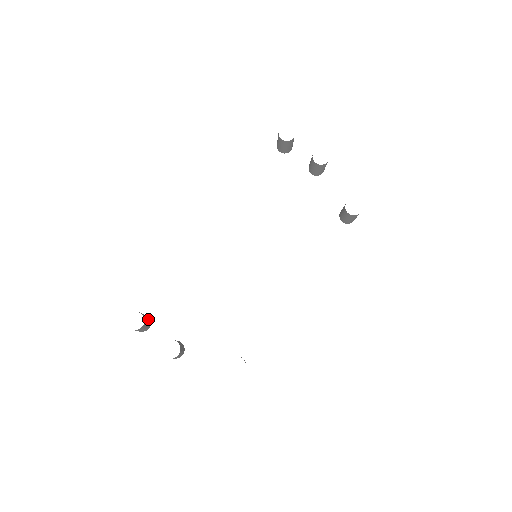
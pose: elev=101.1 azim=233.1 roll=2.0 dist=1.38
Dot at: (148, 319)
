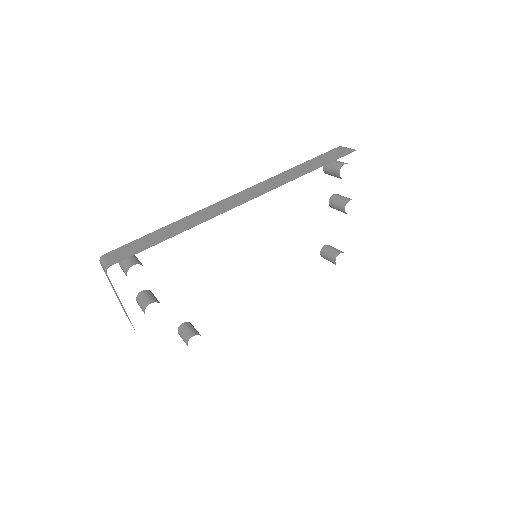
Dot at: occluded
